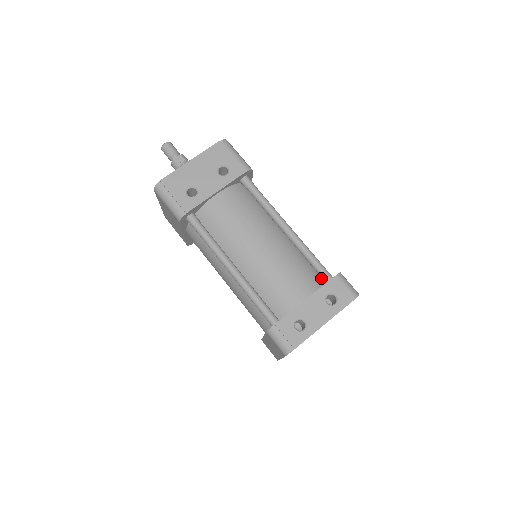
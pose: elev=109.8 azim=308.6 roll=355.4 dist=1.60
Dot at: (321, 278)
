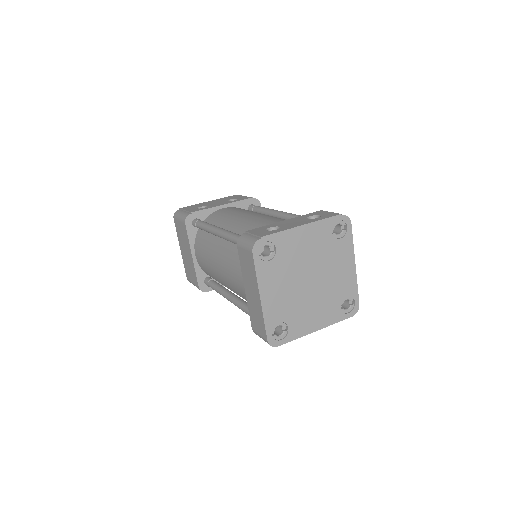
Dot at: occluded
